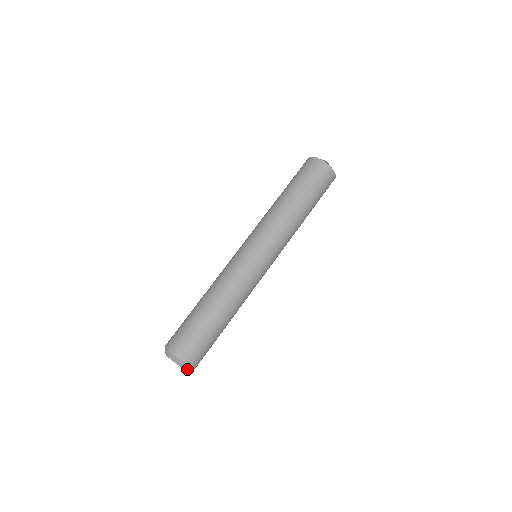
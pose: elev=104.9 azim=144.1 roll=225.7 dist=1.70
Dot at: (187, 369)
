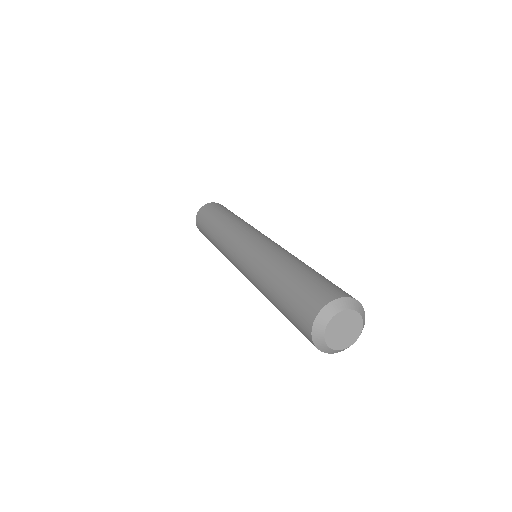
Dot at: (363, 320)
